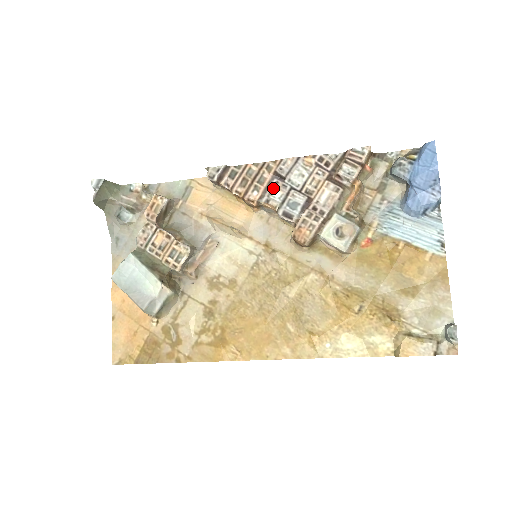
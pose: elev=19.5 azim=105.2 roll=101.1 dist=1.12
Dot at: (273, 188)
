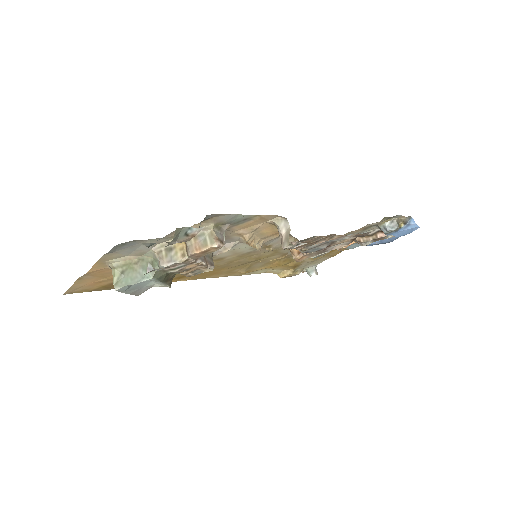
Dot at: occluded
